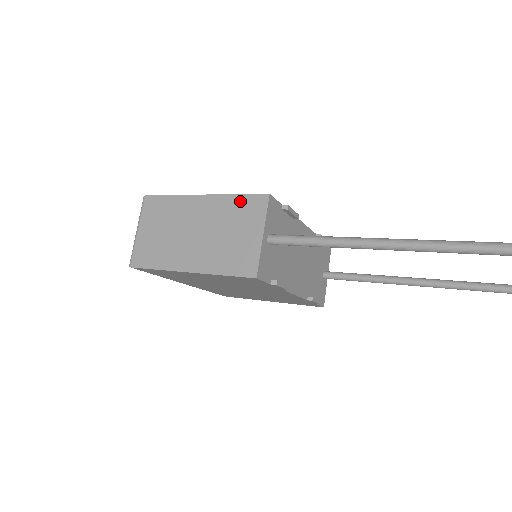
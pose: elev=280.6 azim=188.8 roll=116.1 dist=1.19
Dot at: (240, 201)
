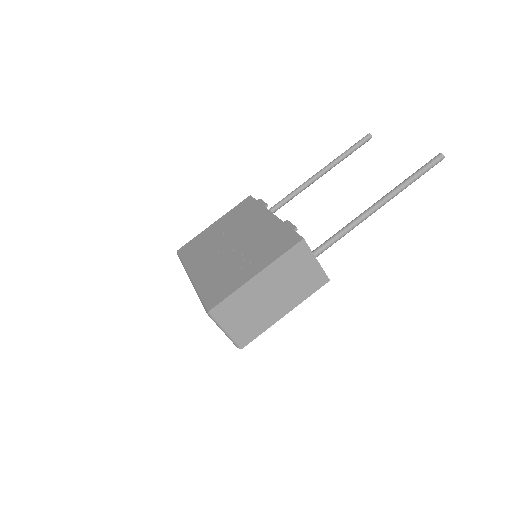
Dot at: (288, 257)
